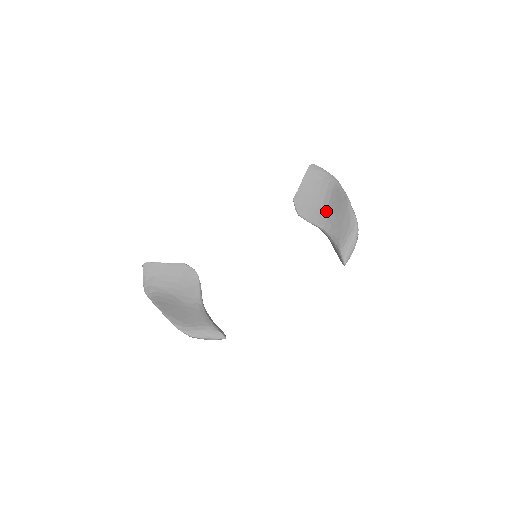
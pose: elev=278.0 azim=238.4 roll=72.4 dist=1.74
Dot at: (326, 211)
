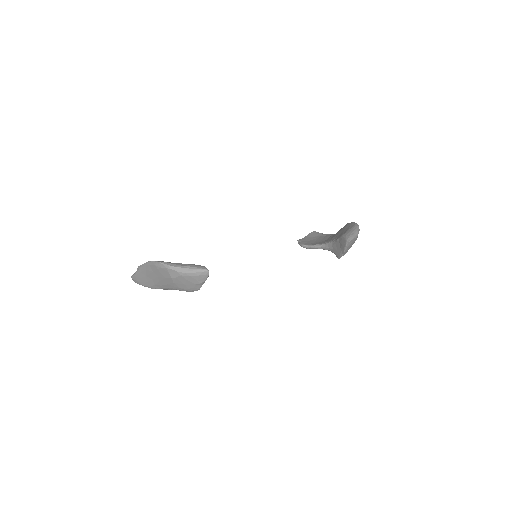
Dot at: (329, 239)
